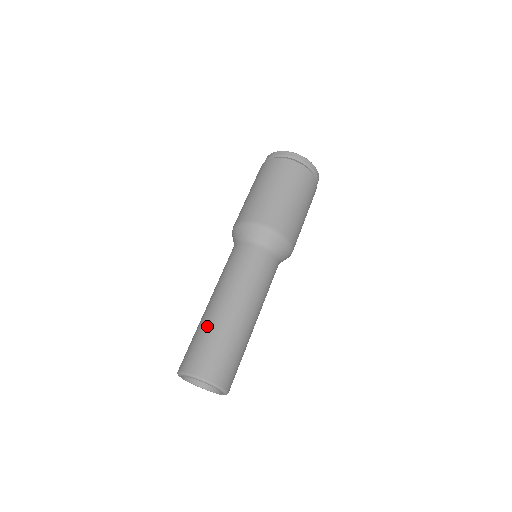
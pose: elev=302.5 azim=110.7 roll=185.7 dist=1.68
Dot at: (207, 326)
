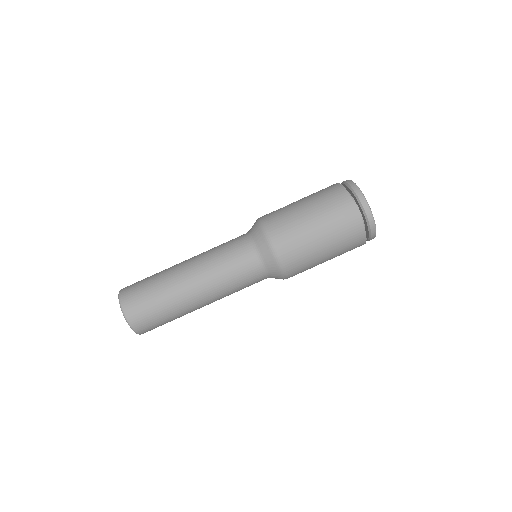
Dot at: (162, 281)
